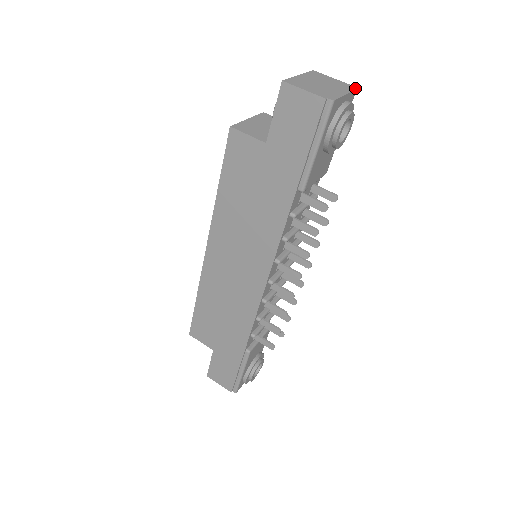
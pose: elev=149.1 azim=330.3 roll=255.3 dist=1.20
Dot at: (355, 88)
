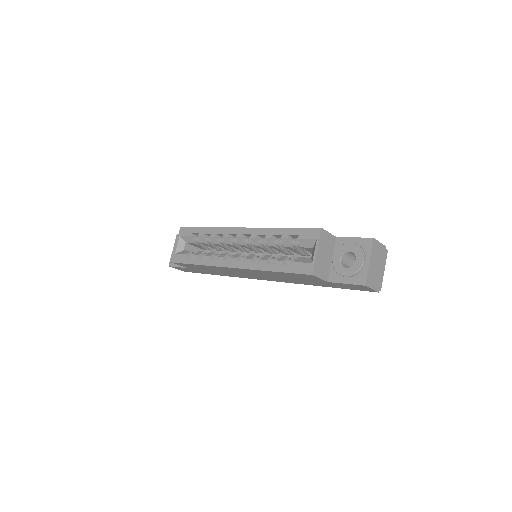
Dot at: (387, 251)
